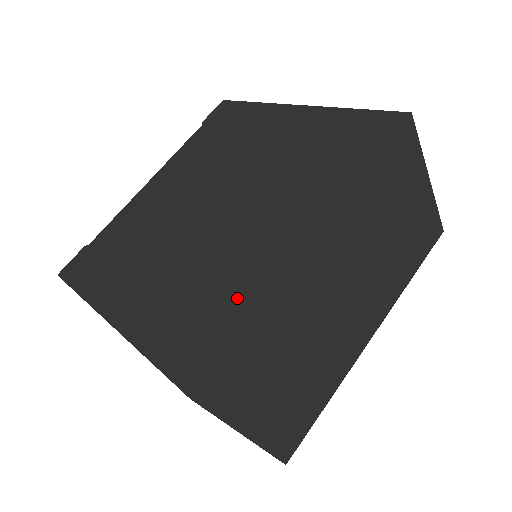
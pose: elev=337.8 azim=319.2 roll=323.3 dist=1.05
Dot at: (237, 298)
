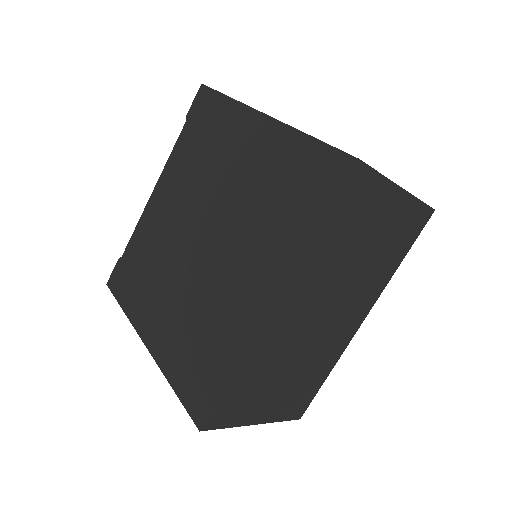
Dot at: (222, 351)
